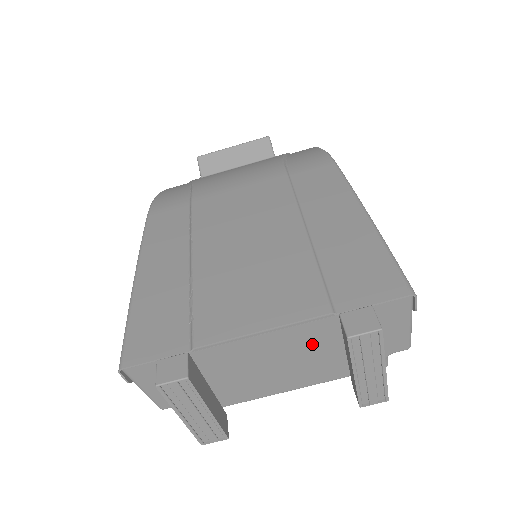
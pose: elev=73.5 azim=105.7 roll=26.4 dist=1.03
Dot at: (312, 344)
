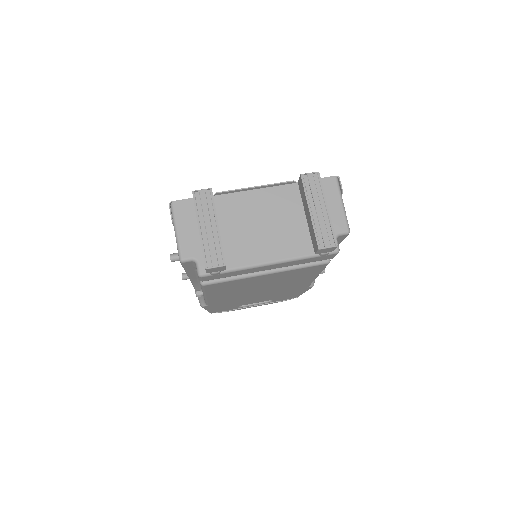
Dot at: (285, 208)
